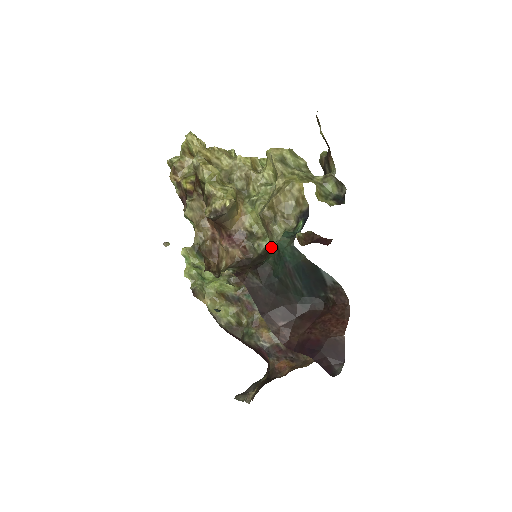
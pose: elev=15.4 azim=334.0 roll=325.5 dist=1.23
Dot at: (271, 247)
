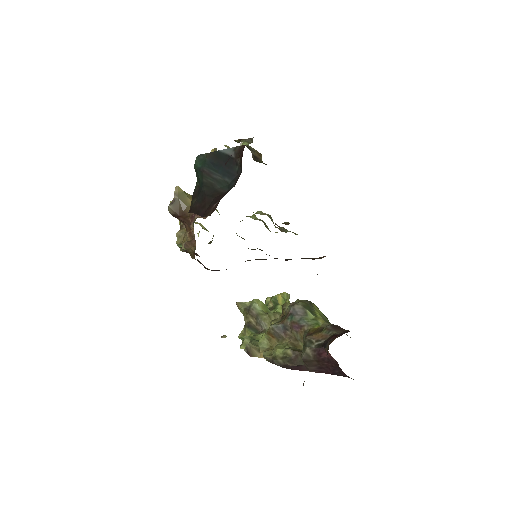
Dot at: occluded
